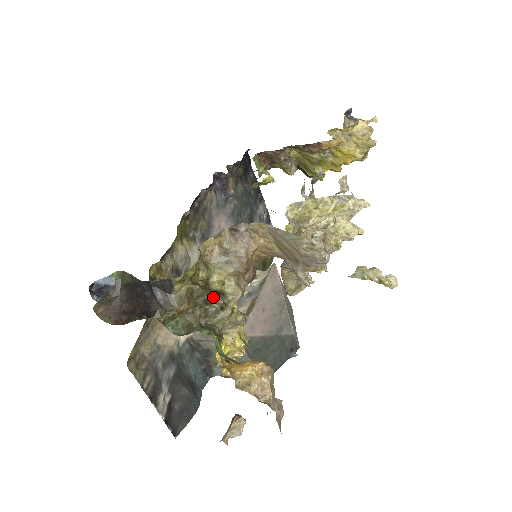
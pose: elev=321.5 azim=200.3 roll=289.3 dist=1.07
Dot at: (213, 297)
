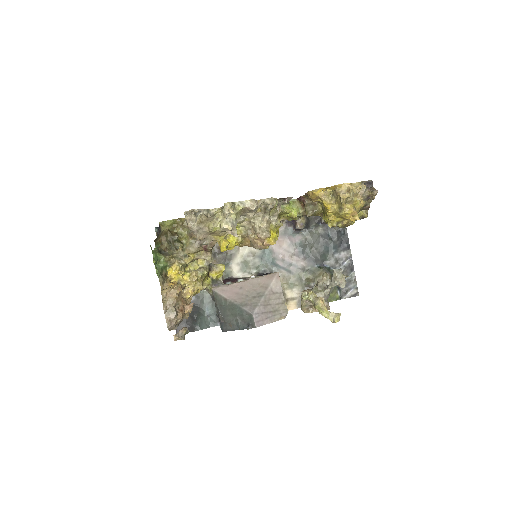
Dot at: (174, 241)
